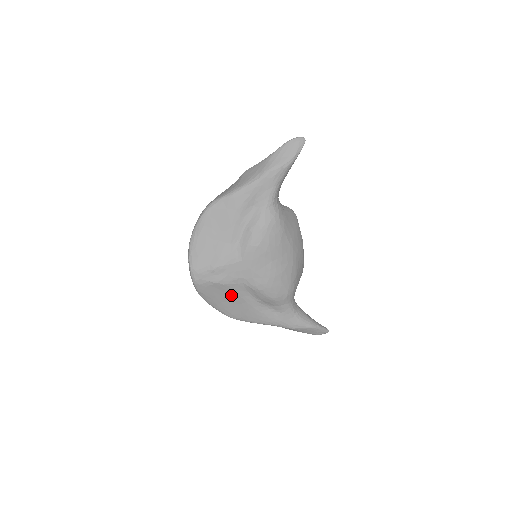
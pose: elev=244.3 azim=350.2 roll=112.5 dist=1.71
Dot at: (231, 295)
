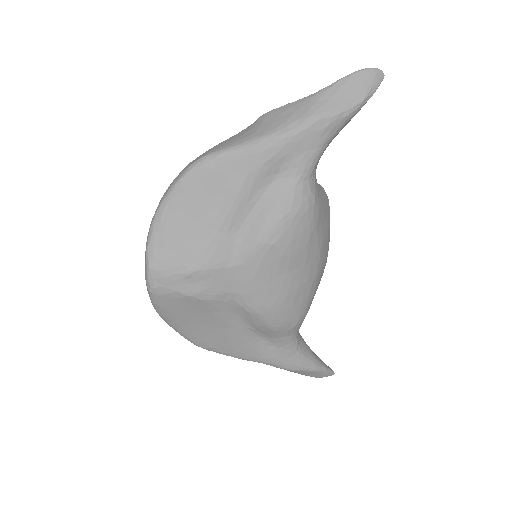
Dot at: (209, 316)
